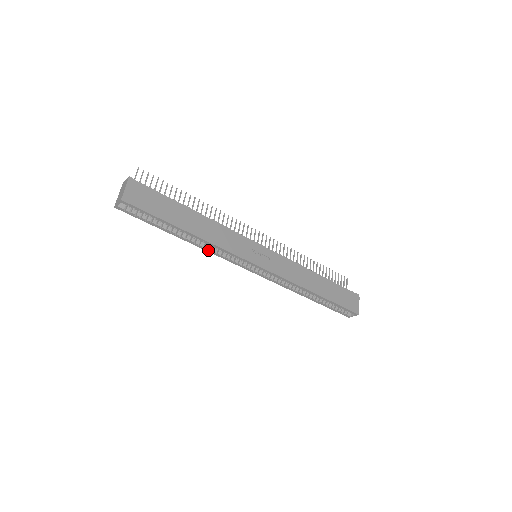
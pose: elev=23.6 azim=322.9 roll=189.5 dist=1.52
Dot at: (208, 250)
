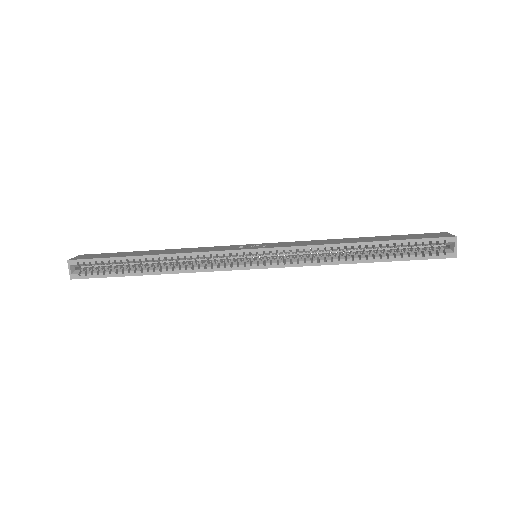
Dot at: (187, 270)
